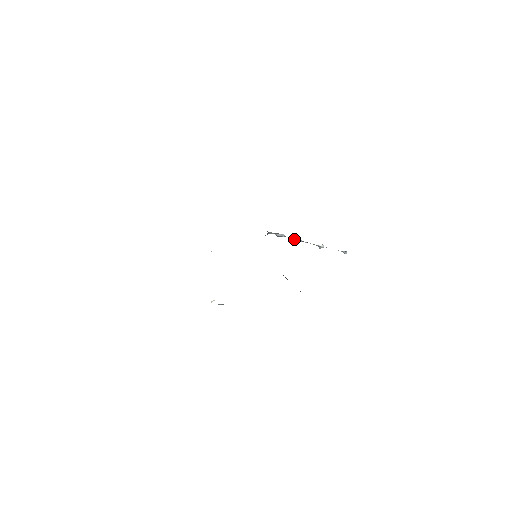
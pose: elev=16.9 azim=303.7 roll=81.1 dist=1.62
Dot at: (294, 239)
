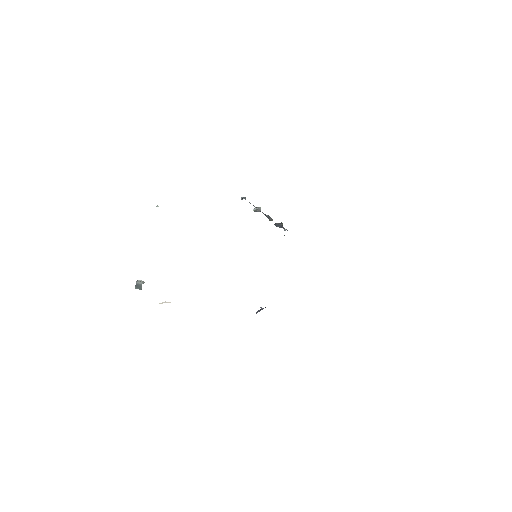
Dot at: occluded
